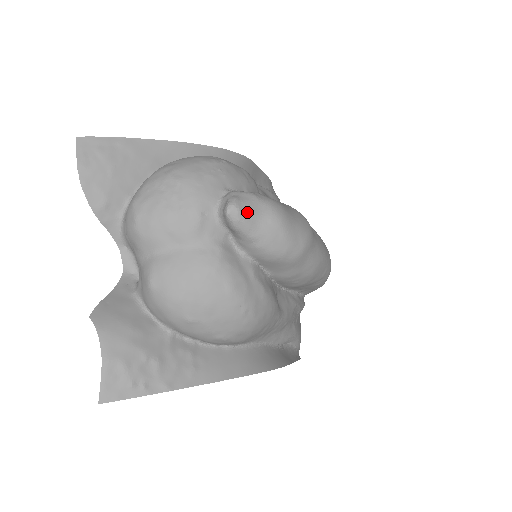
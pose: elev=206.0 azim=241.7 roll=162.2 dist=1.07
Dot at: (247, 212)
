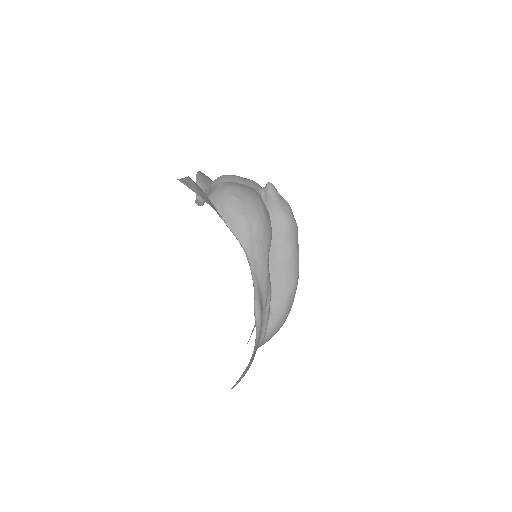
Dot at: (276, 190)
